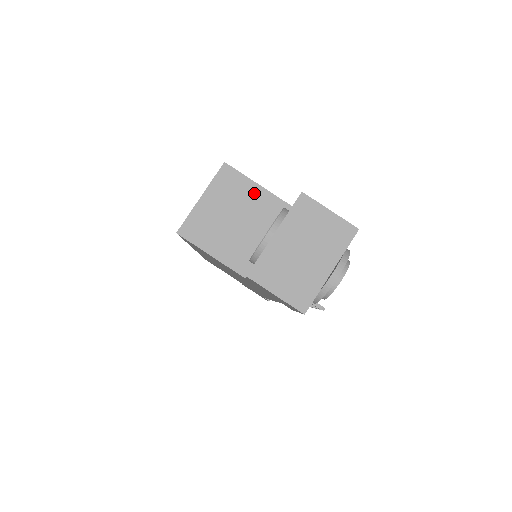
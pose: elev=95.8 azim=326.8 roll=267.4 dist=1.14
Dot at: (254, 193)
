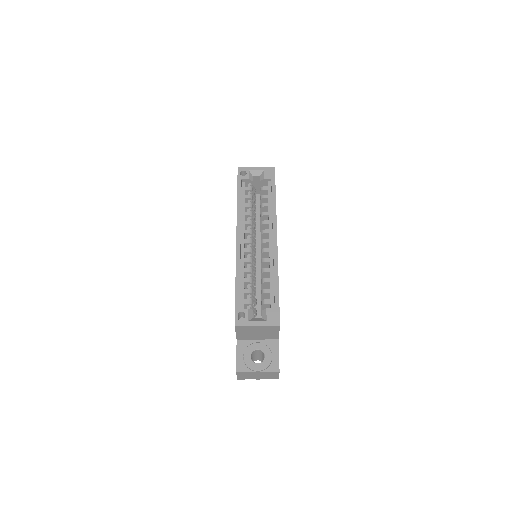
Dot at: (274, 333)
